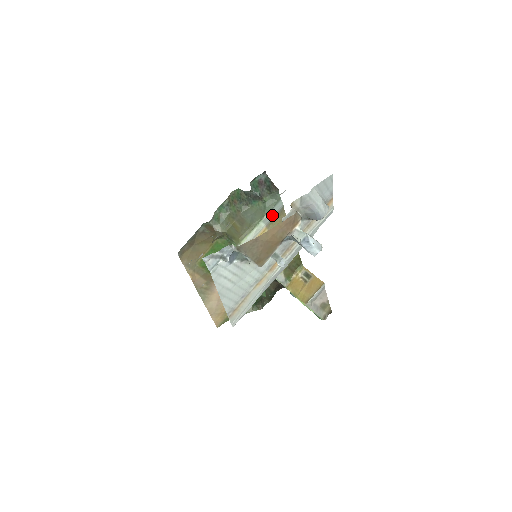
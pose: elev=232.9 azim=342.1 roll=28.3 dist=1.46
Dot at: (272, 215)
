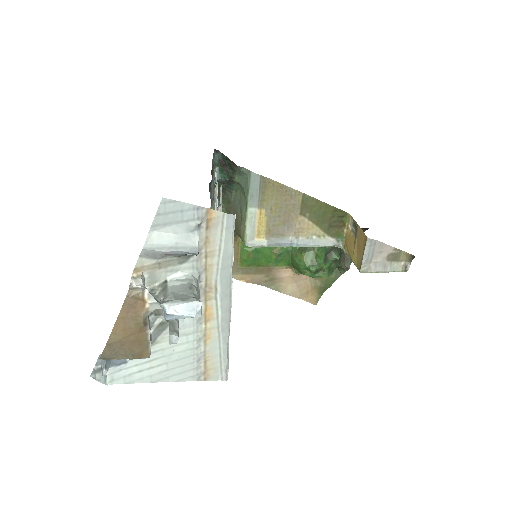
Dot at: (255, 193)
